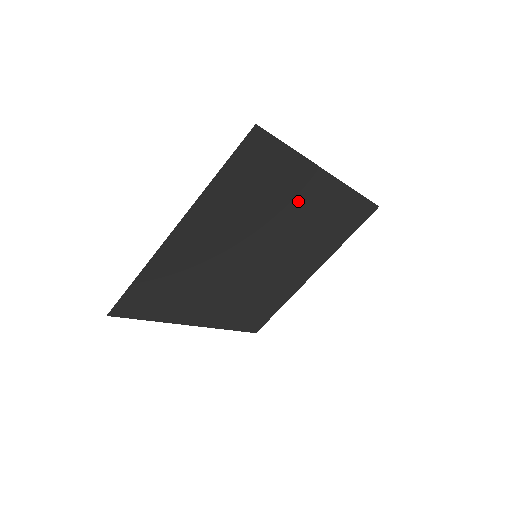
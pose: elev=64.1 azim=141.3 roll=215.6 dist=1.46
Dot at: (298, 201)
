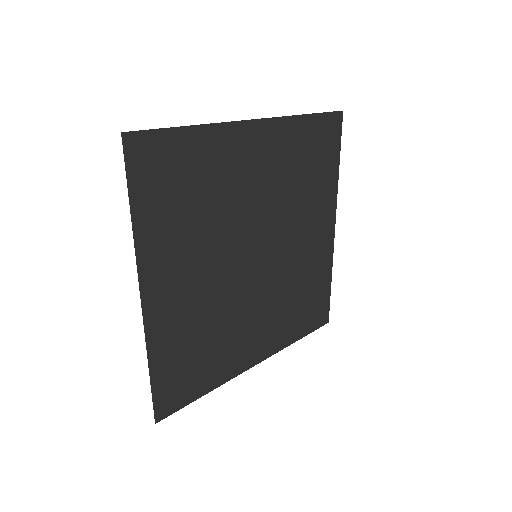
Dot at: (248, 172)
